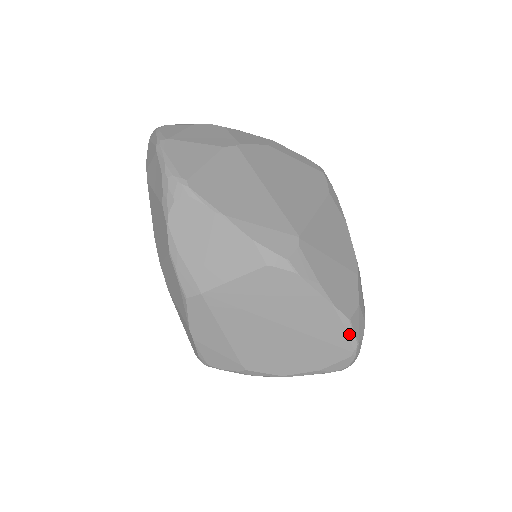
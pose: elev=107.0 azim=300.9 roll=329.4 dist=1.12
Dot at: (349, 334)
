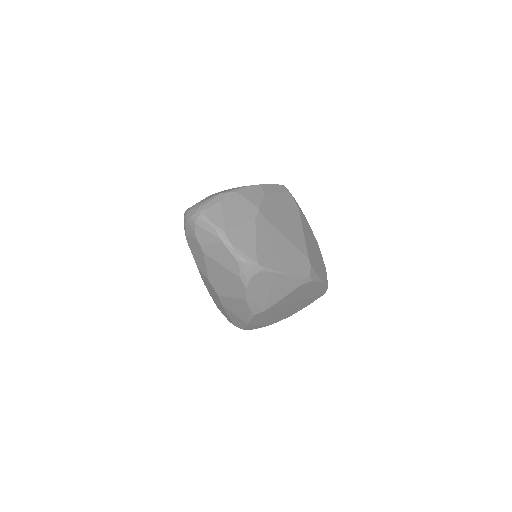
Dot at: (326, 288)
